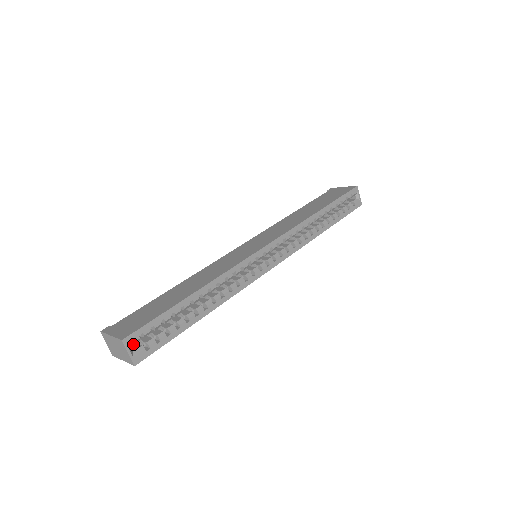
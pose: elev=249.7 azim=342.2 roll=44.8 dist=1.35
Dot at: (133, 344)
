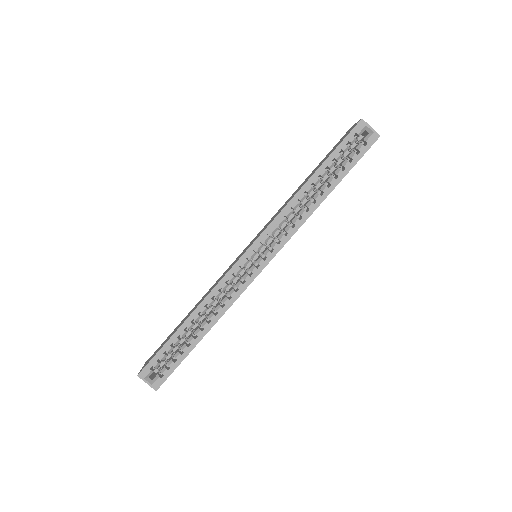
Dot at: (149, 375)
